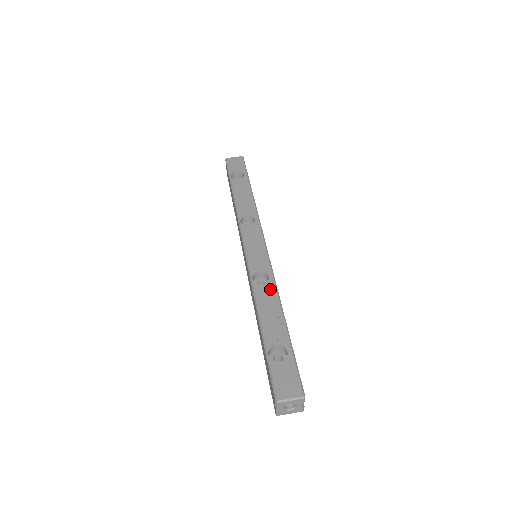
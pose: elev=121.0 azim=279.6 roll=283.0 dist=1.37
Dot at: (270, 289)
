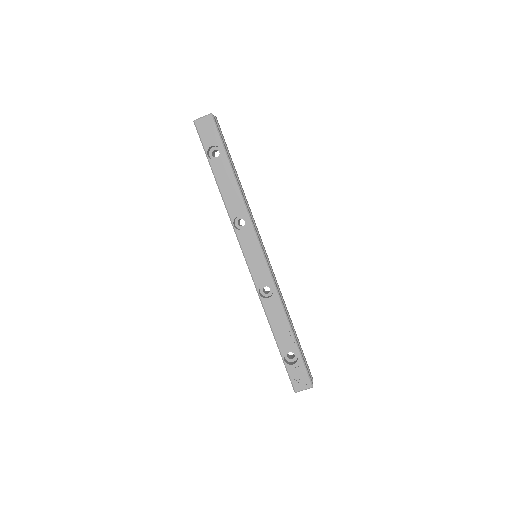
Dot at: (276, 302)
